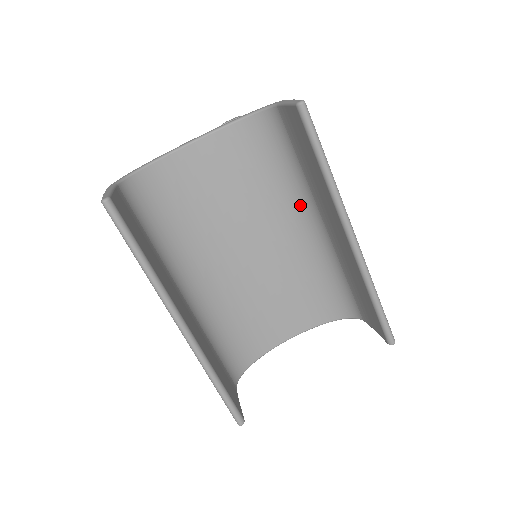
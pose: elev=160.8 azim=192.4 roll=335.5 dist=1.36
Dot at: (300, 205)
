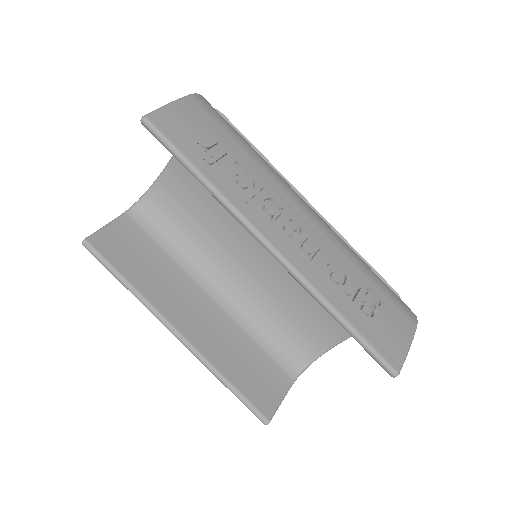
Dot at: occluded
